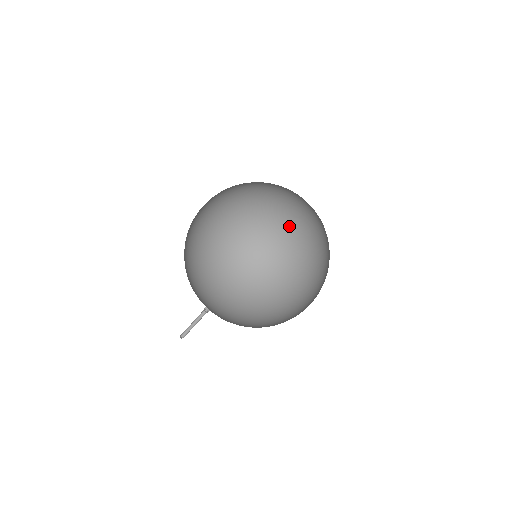
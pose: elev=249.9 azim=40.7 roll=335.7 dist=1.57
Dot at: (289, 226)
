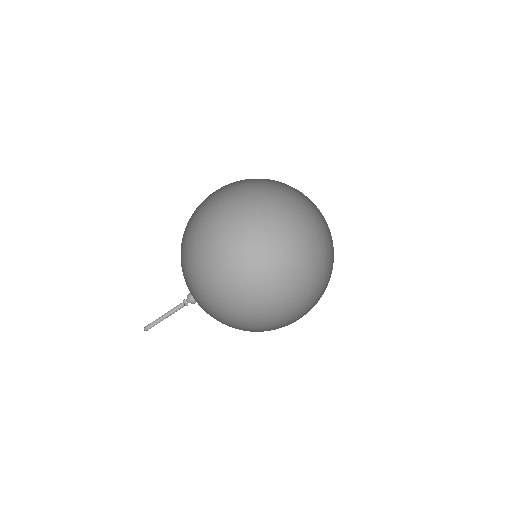
Dot at: (310, 285)
